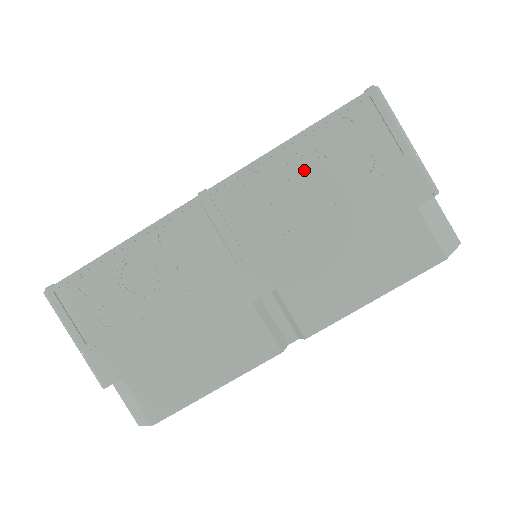
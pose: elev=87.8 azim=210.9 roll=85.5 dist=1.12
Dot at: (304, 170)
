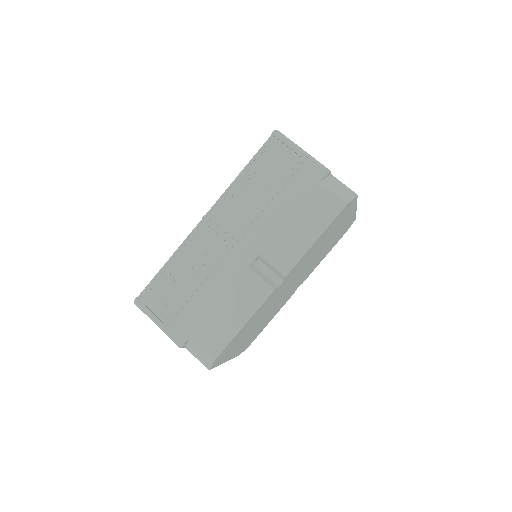
Dot at: (253, 185)
